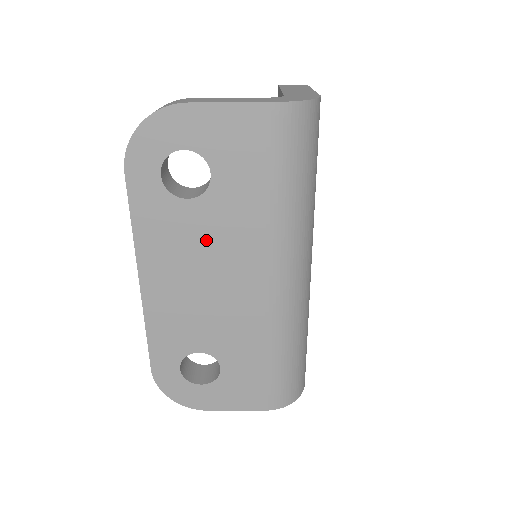
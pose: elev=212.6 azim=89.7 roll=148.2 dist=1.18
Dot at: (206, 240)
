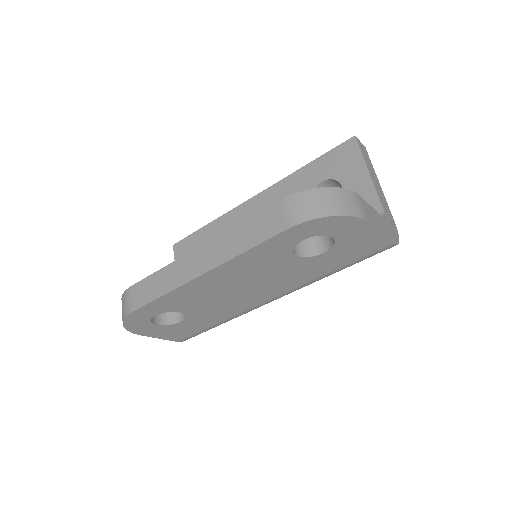
Dot at: (273, 274)
